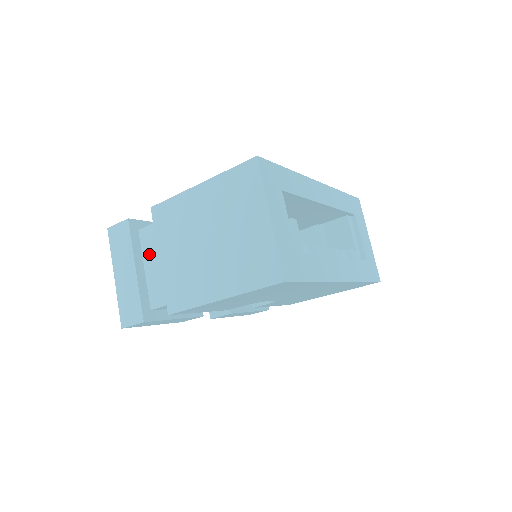
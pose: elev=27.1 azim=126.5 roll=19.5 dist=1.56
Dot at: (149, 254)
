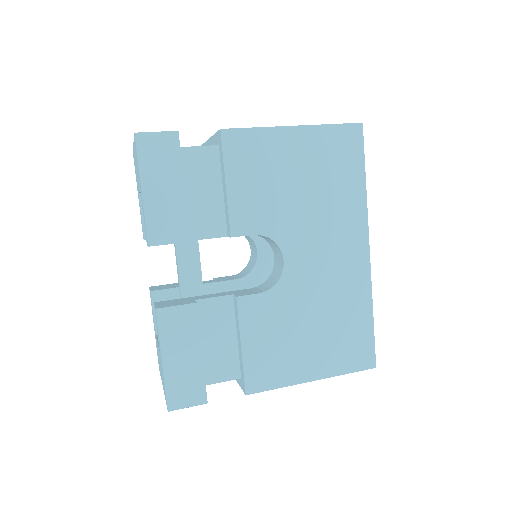
Dot at: occluded
